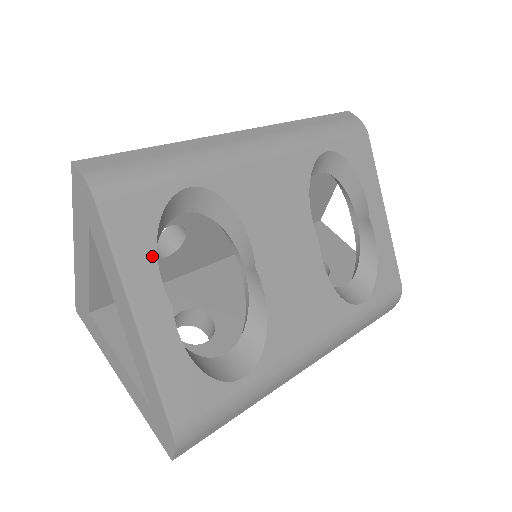
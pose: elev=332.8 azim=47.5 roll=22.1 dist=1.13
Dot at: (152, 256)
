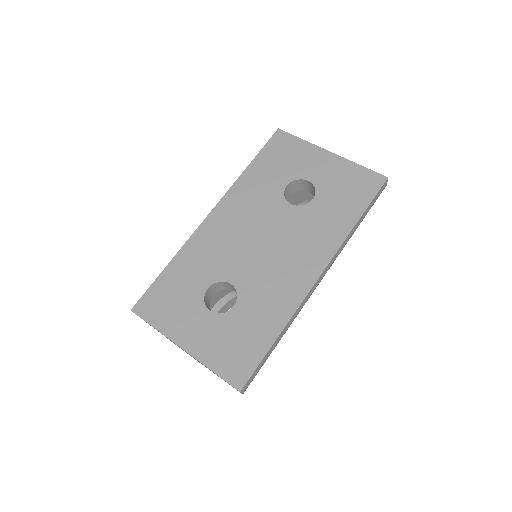
Dot at: occluded
